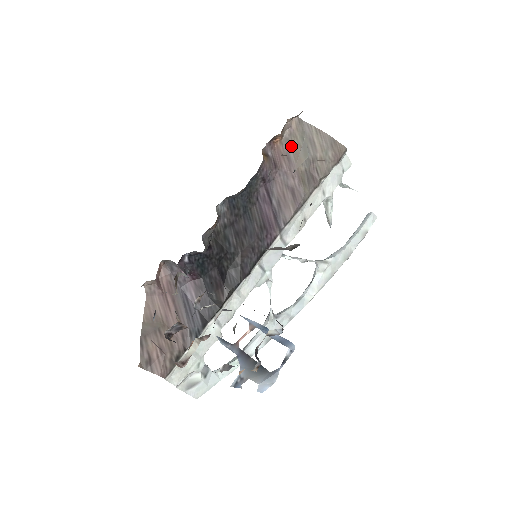
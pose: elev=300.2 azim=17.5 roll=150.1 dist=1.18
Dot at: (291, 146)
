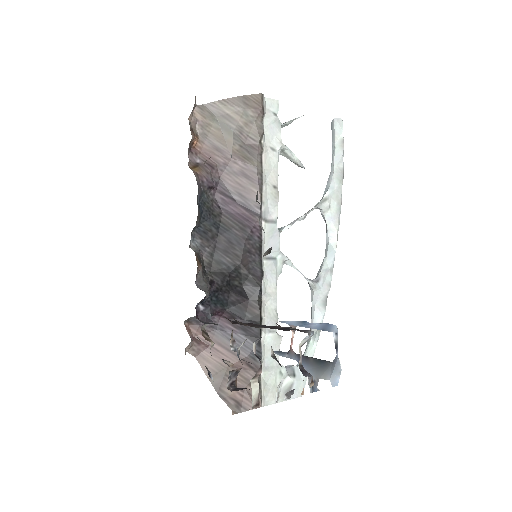
Dot at: (211, 137)
